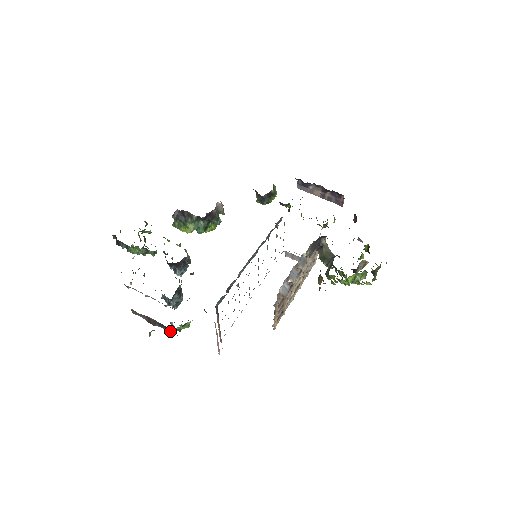
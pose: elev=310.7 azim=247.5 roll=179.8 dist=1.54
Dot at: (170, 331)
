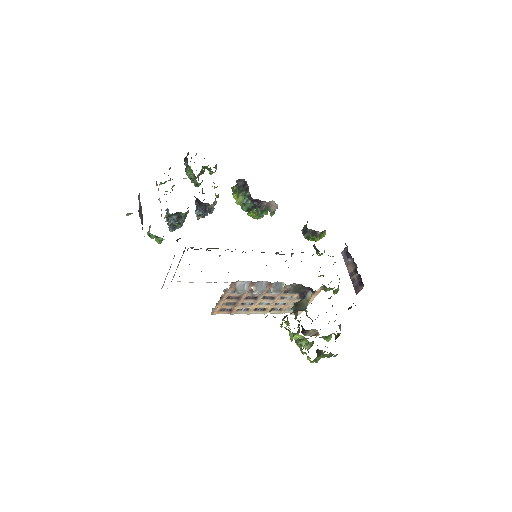
Dot at: occluded
